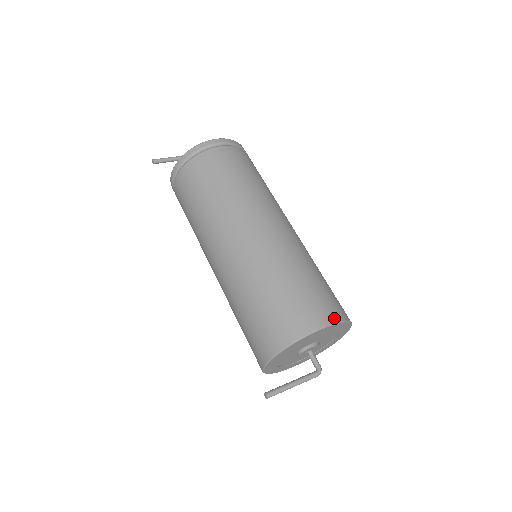
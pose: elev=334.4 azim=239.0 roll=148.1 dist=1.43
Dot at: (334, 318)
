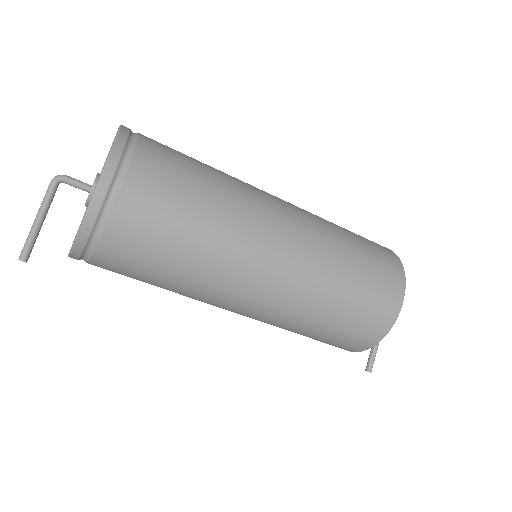
Dot at: (401, 288)
